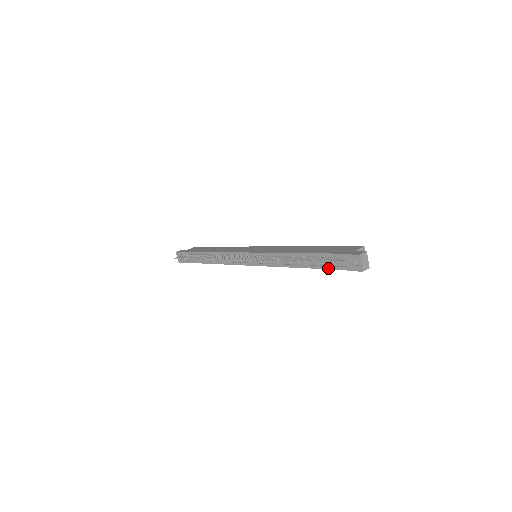
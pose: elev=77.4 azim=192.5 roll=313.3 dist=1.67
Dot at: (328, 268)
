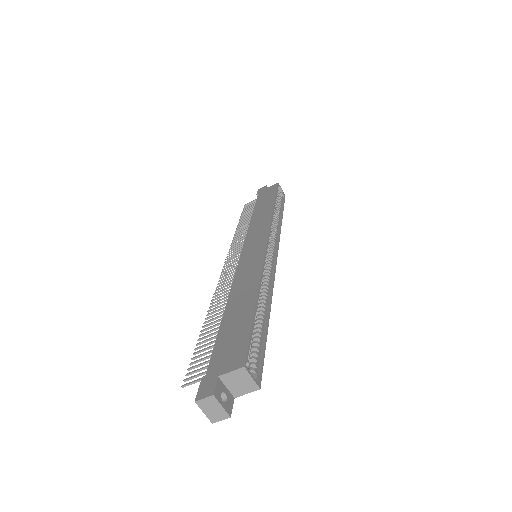
Dot at: occluded
